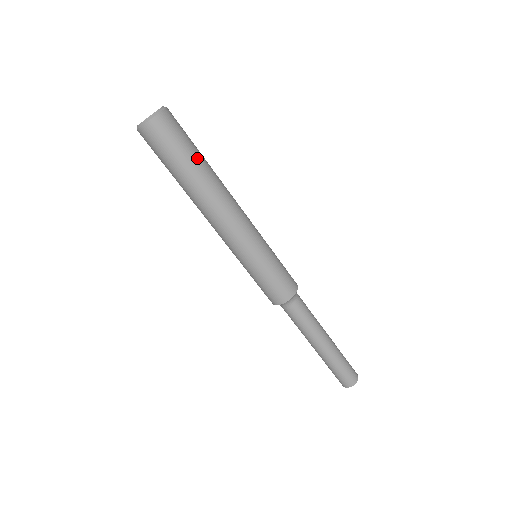
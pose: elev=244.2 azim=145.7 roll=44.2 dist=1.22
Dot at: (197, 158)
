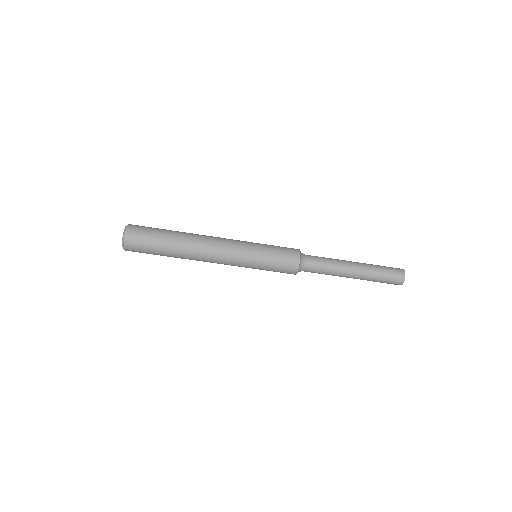
Dot at: (167, 234)
